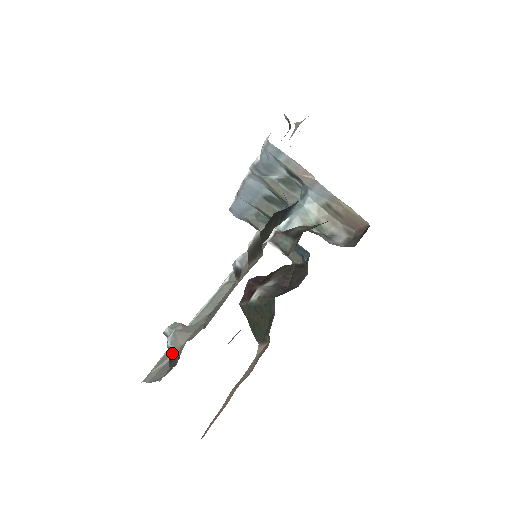
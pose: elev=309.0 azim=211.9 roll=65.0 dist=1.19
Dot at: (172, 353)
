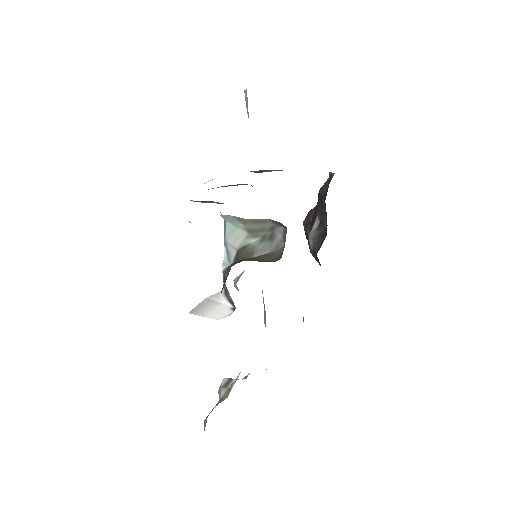
Dot at: occluded
